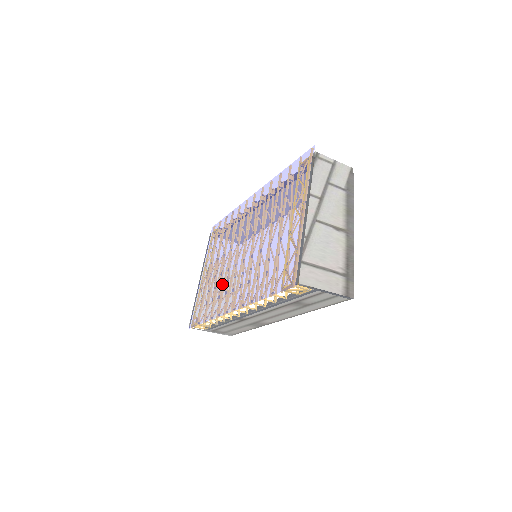
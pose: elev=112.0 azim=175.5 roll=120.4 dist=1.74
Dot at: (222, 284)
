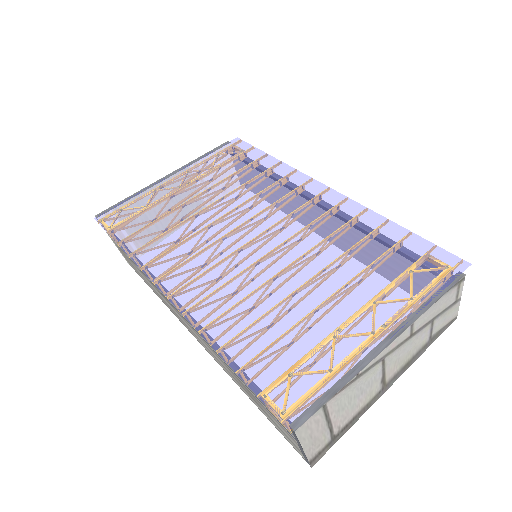
Dot at: (187, 235)
